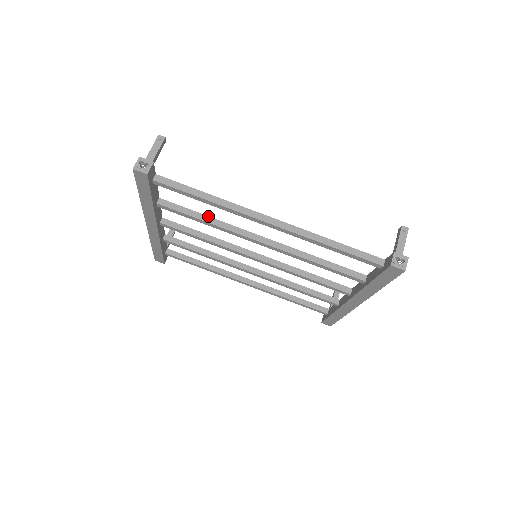
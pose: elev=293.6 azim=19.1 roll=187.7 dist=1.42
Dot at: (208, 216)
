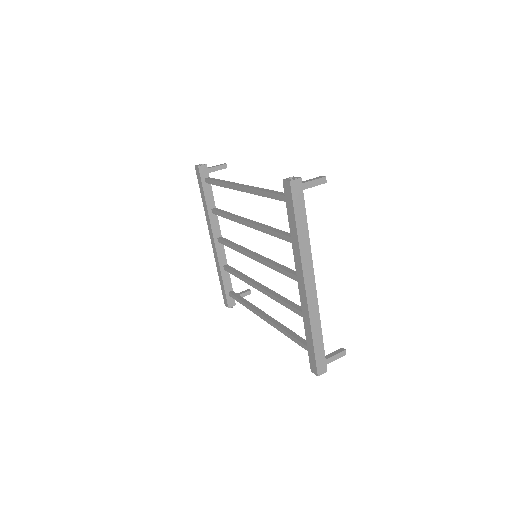
Dot at: (231, 213)
